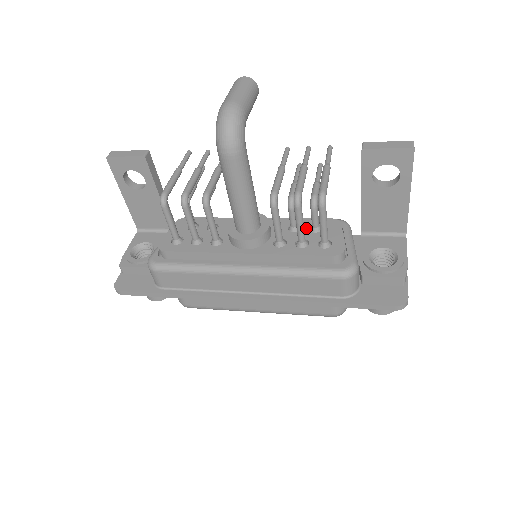
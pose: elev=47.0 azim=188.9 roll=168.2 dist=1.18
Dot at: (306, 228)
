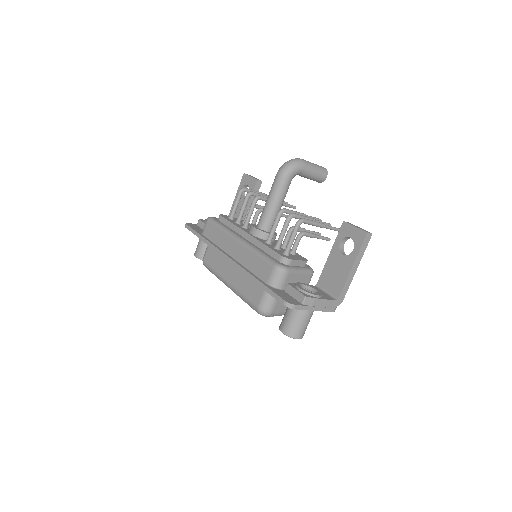
Dot at: occluded
